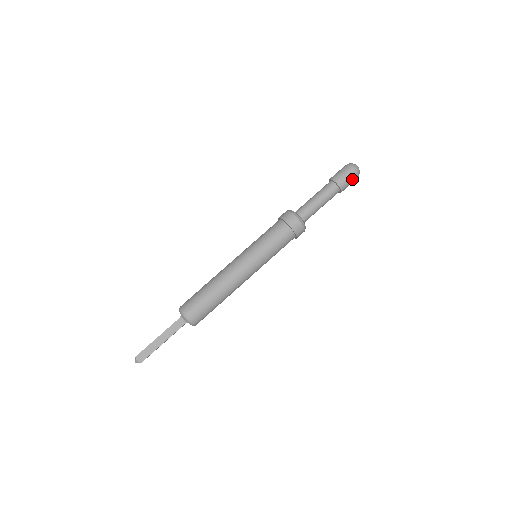
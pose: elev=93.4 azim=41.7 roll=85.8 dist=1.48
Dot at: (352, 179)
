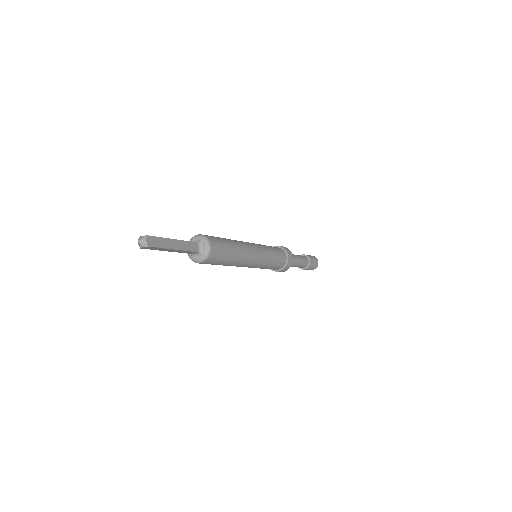
Dot at: (314, 267)
